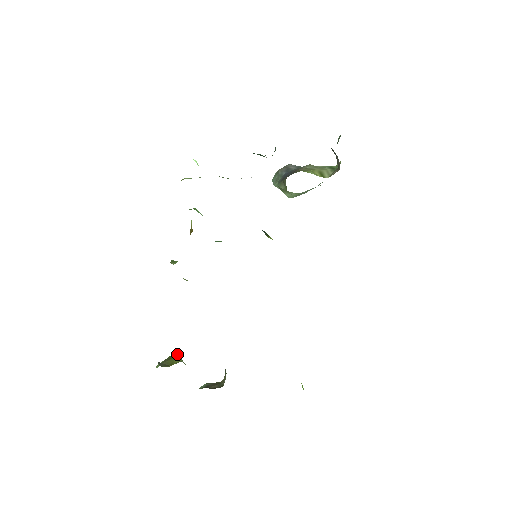
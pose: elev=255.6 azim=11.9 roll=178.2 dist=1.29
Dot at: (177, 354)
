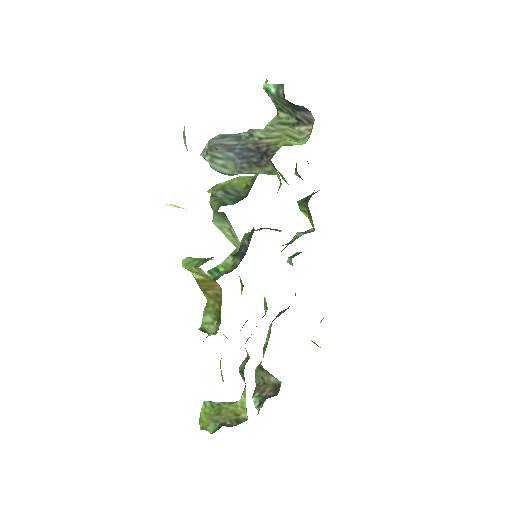
Dot at: (212, 403)
